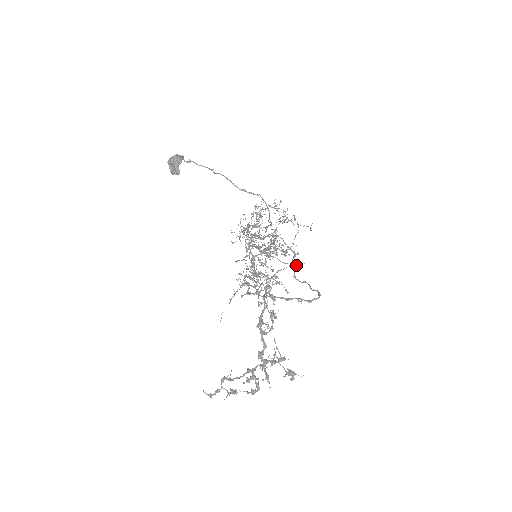
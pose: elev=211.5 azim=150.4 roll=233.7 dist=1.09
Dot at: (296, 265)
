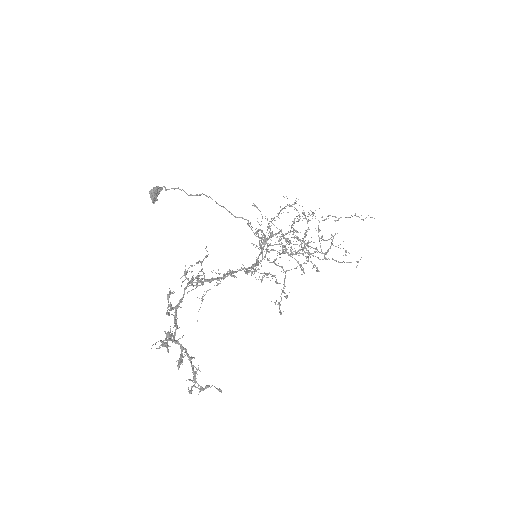
Dot at: occluded
